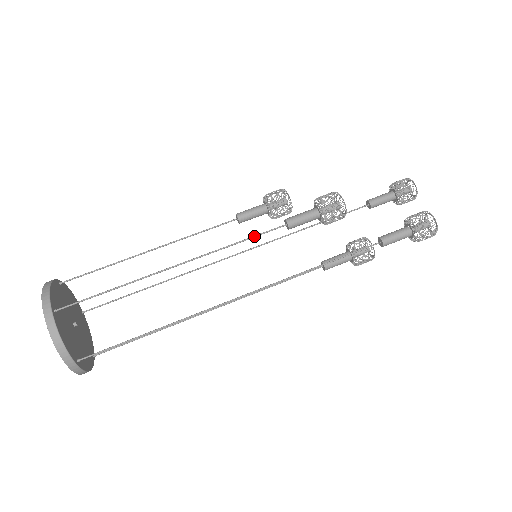
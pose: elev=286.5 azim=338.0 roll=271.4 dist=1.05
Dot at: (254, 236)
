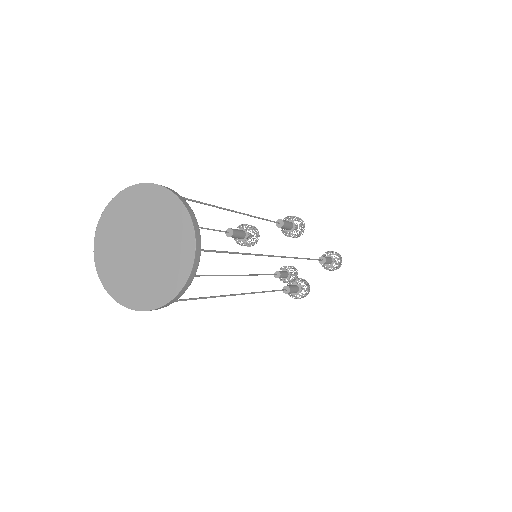
Dot at: (269, 220)
